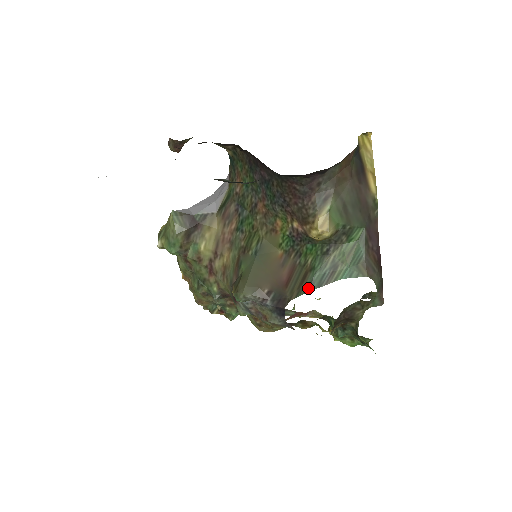
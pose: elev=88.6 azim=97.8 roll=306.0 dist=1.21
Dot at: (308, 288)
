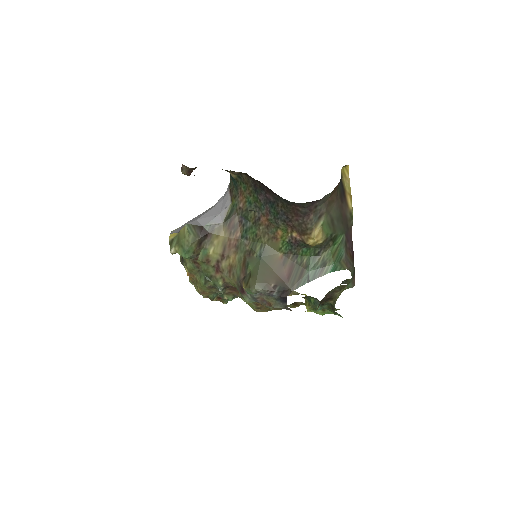
Dot at: (305, 281)
